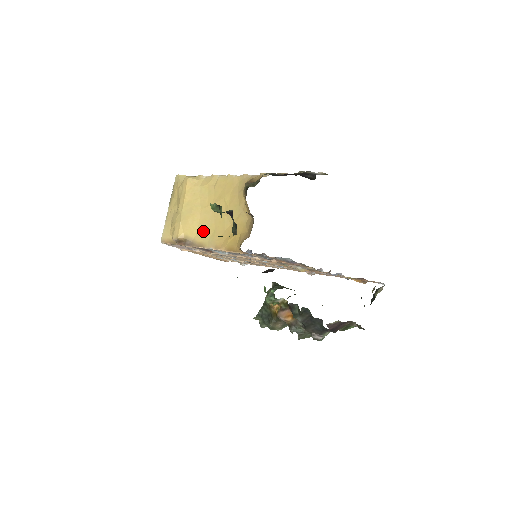
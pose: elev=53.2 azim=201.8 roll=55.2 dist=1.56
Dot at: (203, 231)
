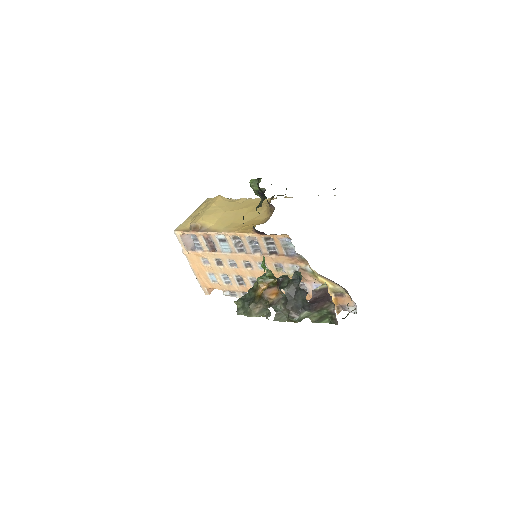
Dot at: (221, 223)
